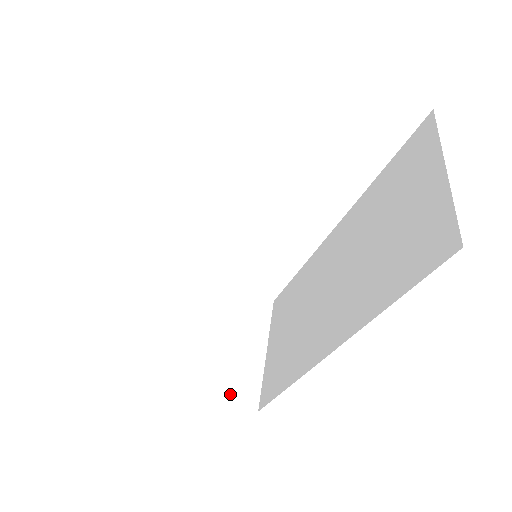
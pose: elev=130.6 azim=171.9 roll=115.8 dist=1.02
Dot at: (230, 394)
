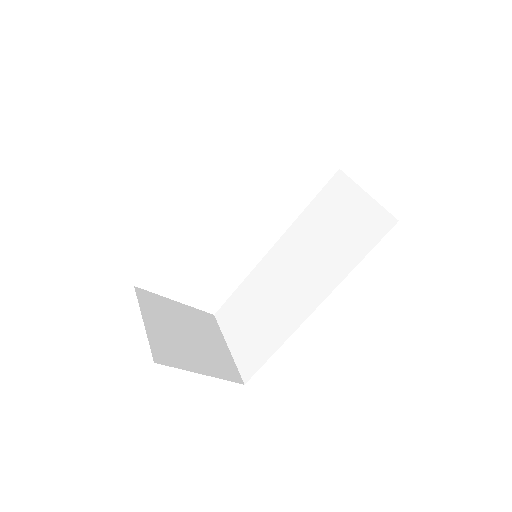
Dot at: (225, 375)
